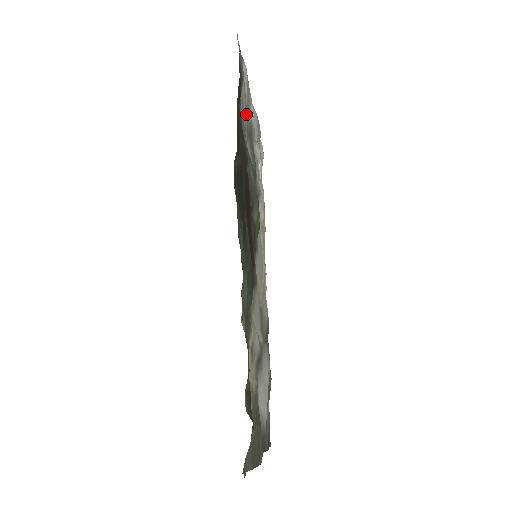
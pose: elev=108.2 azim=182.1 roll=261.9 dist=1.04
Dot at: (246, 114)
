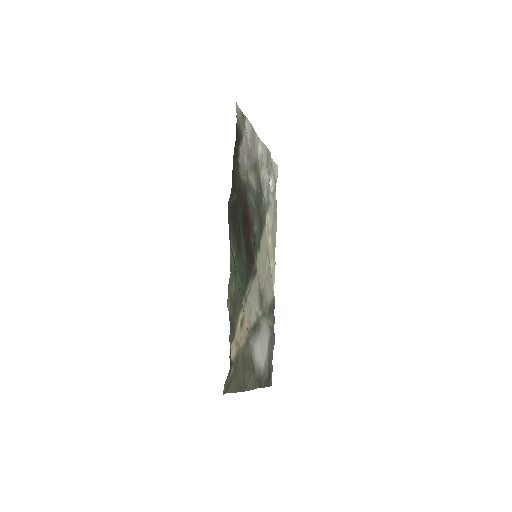
Dot at: (249, 156)
